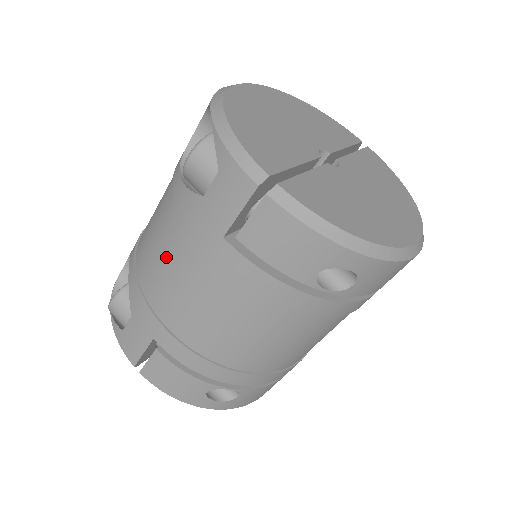
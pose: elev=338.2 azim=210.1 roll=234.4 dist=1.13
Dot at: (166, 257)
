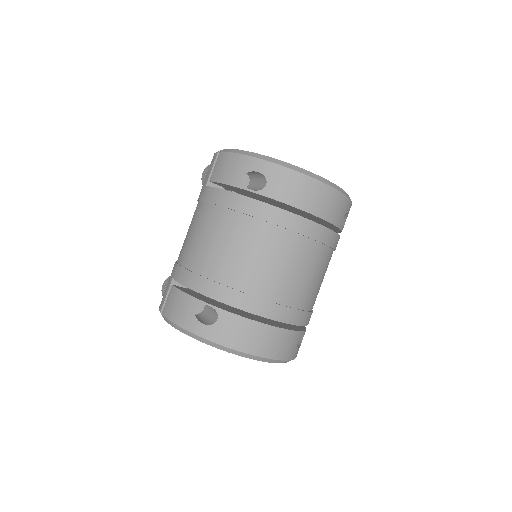
Dot at: occluded
